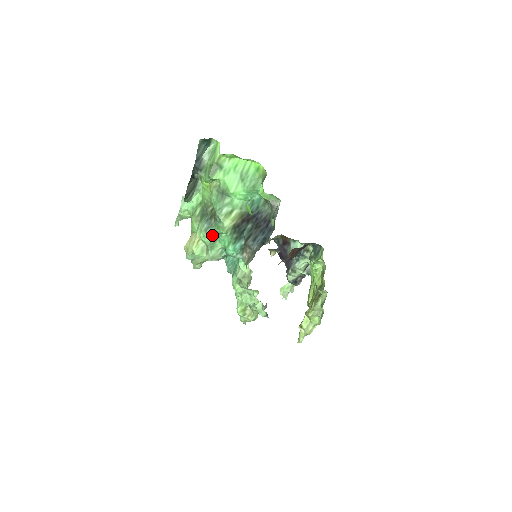
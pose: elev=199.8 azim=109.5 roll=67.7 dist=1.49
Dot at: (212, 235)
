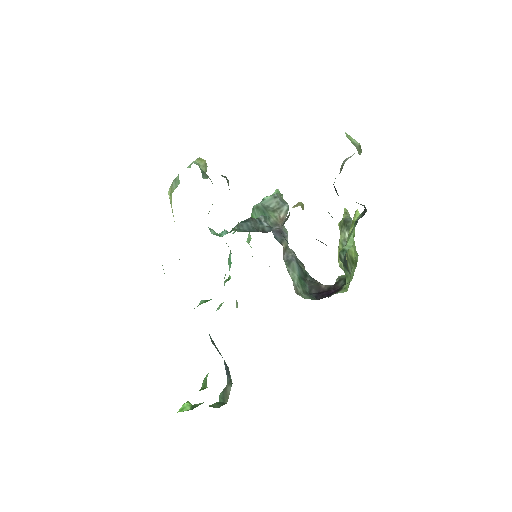
Dot at: occluded
